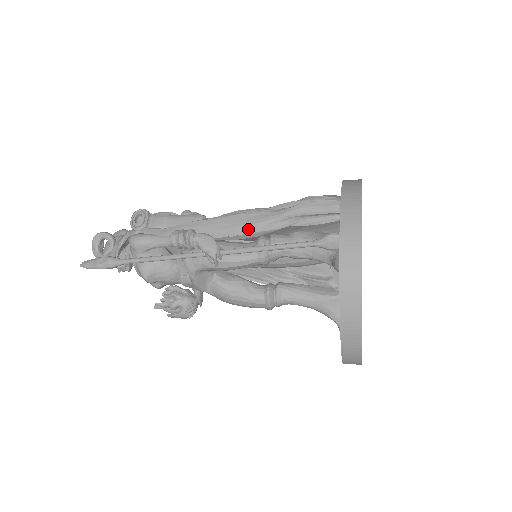
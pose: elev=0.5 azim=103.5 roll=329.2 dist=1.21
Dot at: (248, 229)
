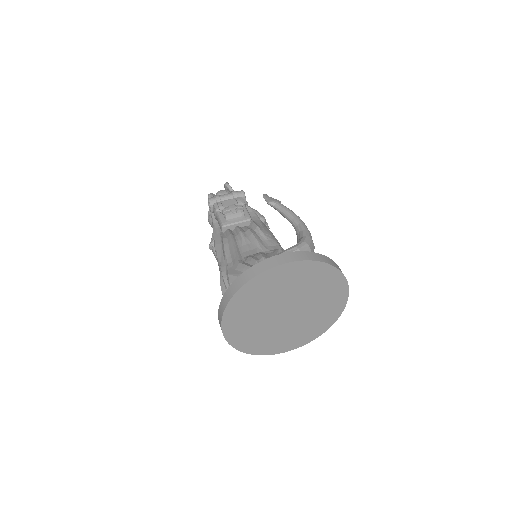
Dot at: occluded
